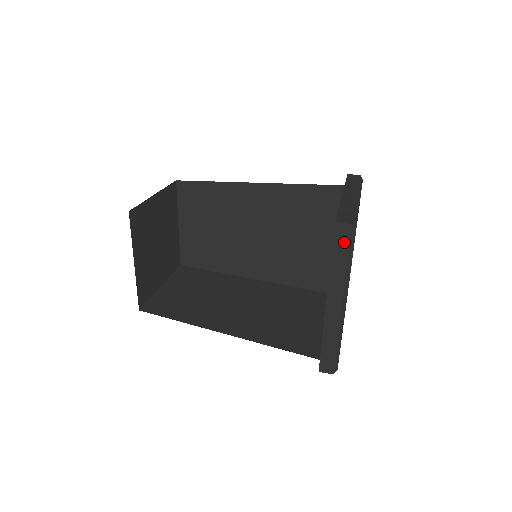
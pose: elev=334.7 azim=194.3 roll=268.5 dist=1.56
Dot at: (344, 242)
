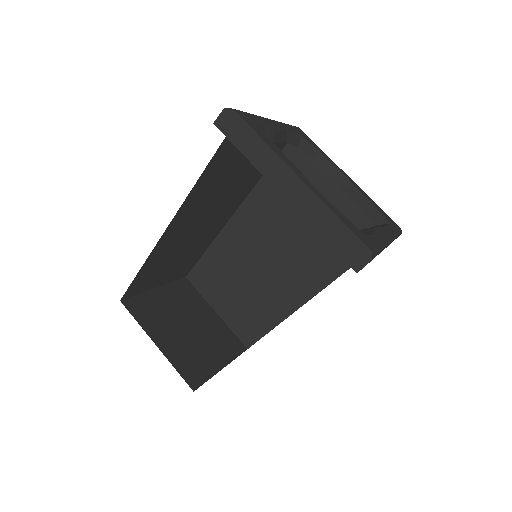
Dot at: (235, 129)
